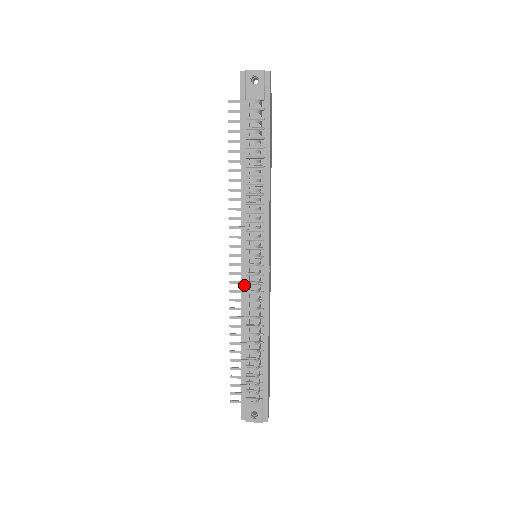
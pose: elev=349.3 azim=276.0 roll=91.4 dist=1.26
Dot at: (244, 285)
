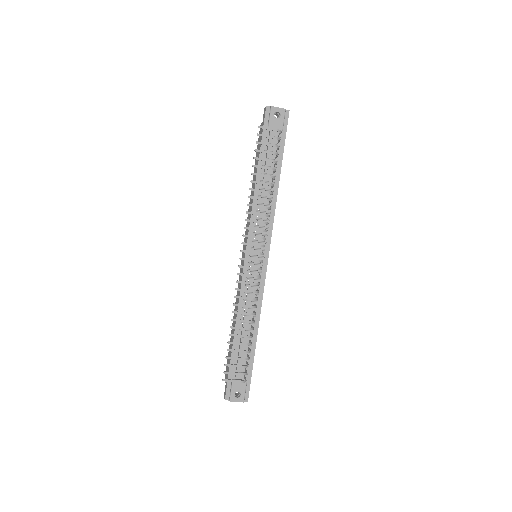
Dot at: (245, 279)
